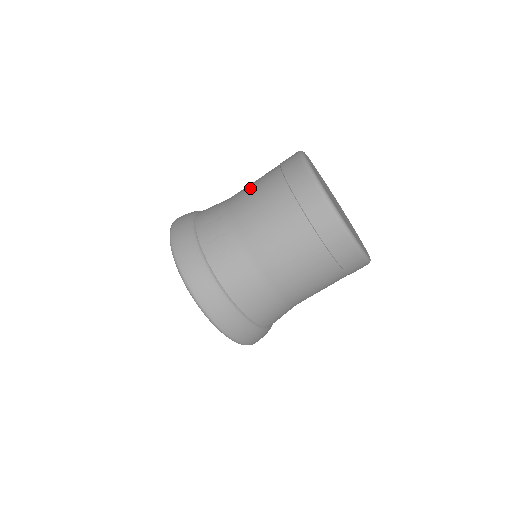
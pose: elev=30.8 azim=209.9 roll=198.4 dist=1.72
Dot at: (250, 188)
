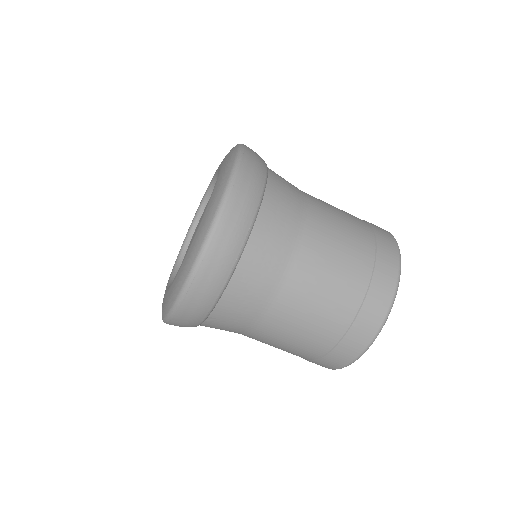
Dot at: occluded
